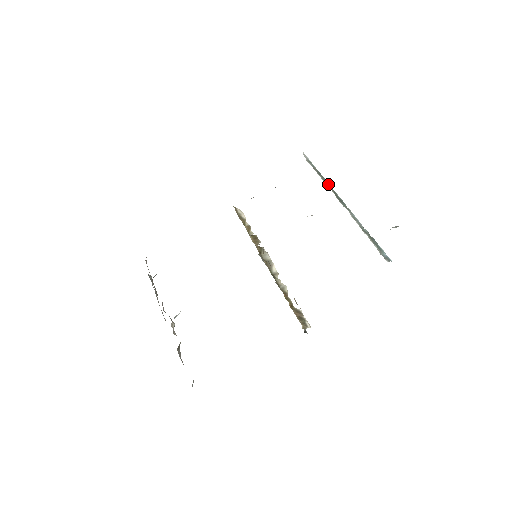
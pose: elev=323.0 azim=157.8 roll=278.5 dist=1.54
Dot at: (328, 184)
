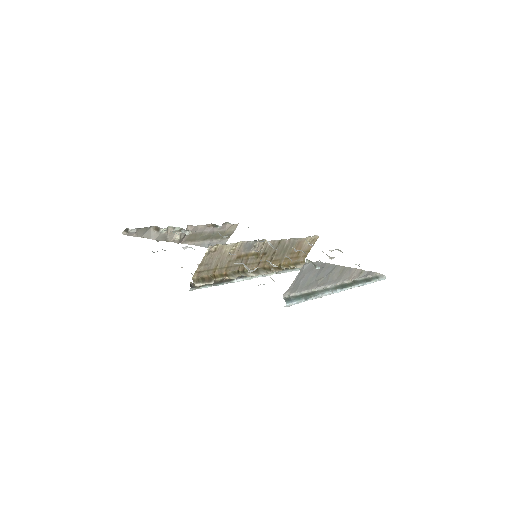
Dot at: (358, 283)
